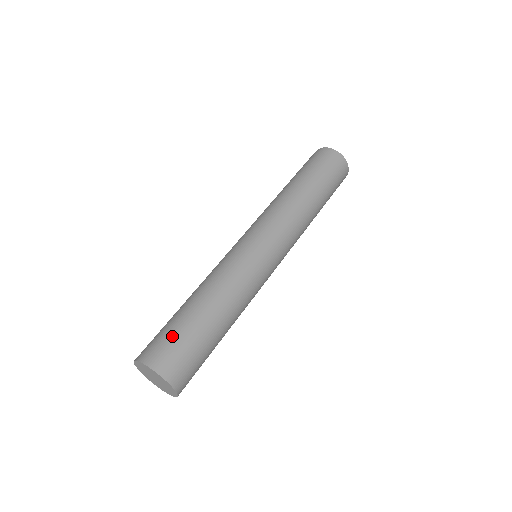
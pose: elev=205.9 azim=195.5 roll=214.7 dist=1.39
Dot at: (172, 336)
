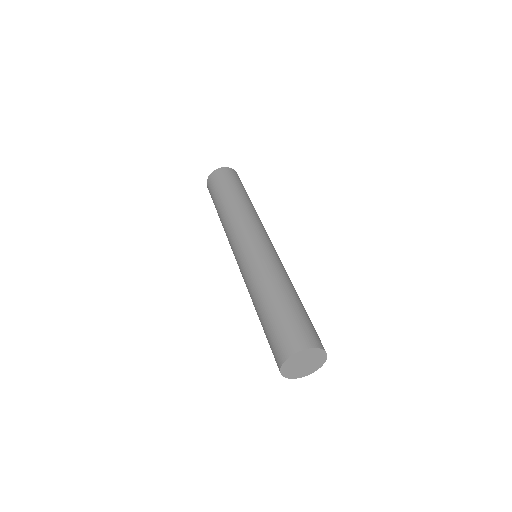
Dot at: (285, 326)
